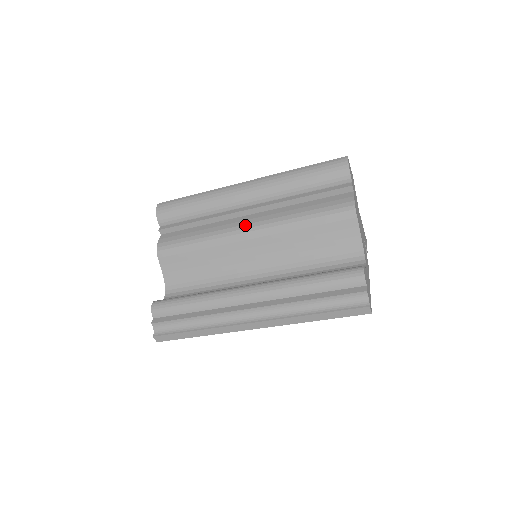
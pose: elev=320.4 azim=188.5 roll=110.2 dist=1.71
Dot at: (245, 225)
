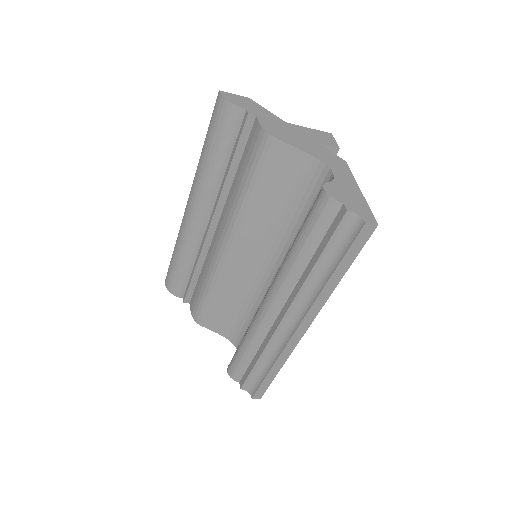
Dot at: (219, 242)
